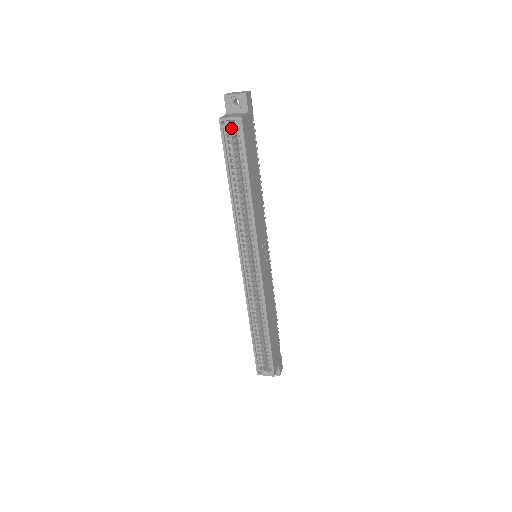
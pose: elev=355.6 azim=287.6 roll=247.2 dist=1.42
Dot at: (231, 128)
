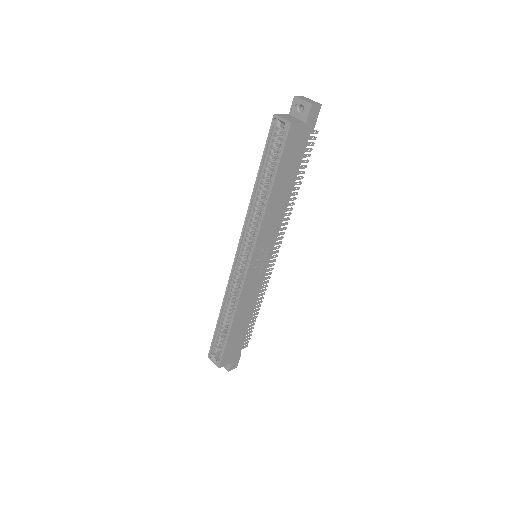
Dot at: occluded
